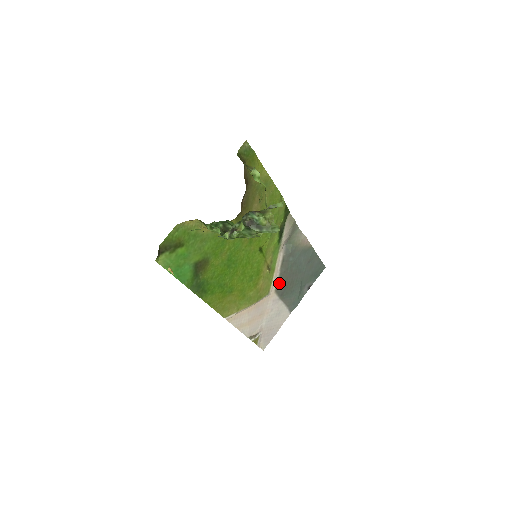
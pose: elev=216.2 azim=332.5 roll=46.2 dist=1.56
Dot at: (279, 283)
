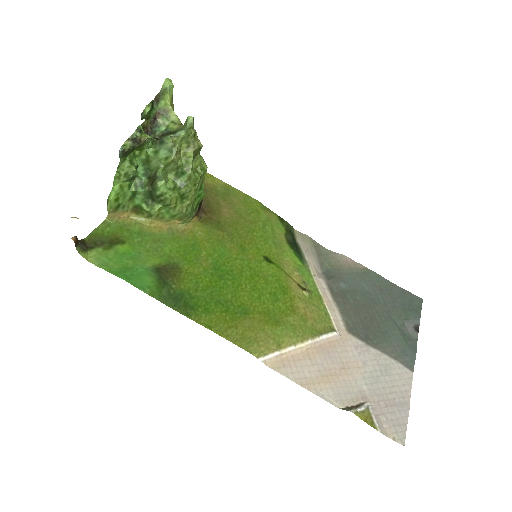
Dot at: (347, 320)
